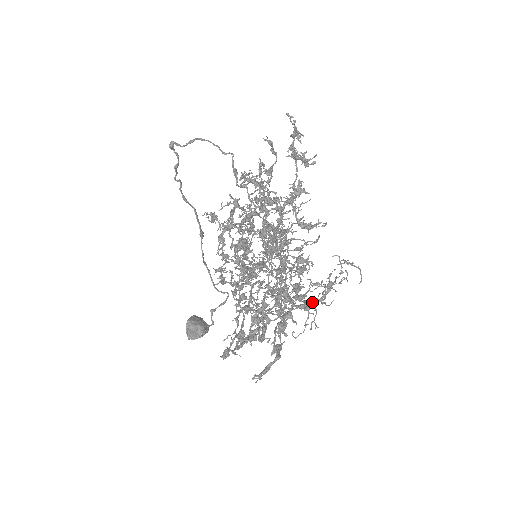
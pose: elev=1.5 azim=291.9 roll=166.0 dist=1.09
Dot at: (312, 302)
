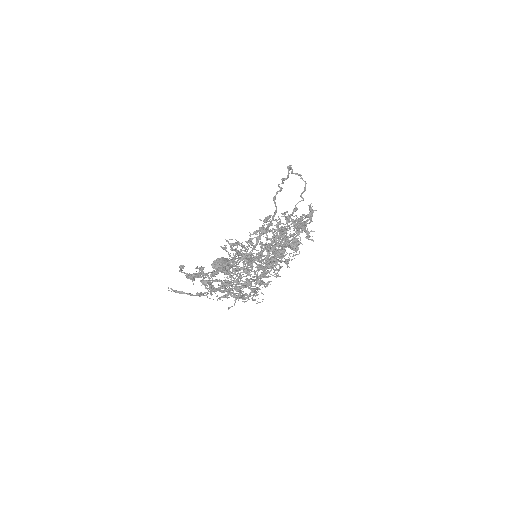
Dot at: (237, 296)
